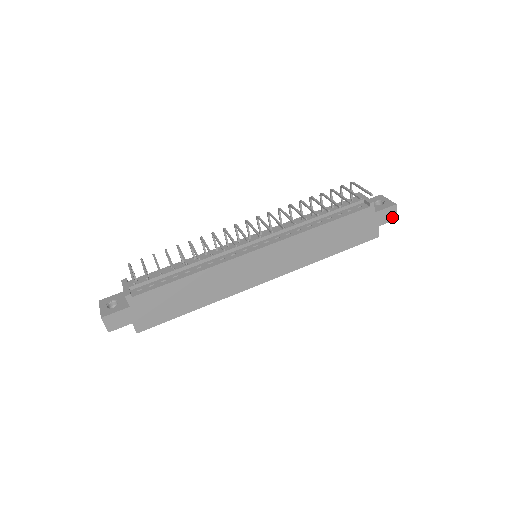
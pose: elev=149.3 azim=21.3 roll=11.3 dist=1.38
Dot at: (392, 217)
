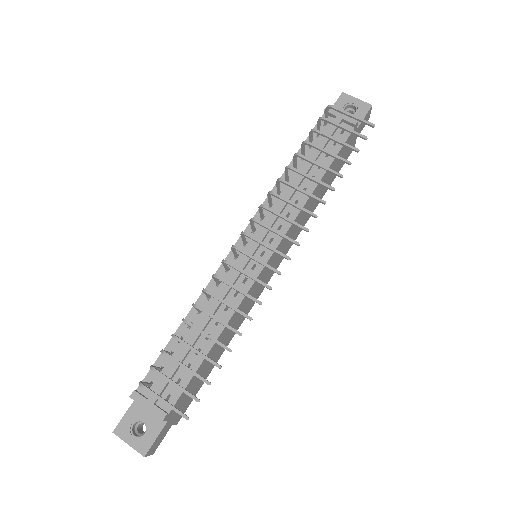
Dot at: (366, 120)
